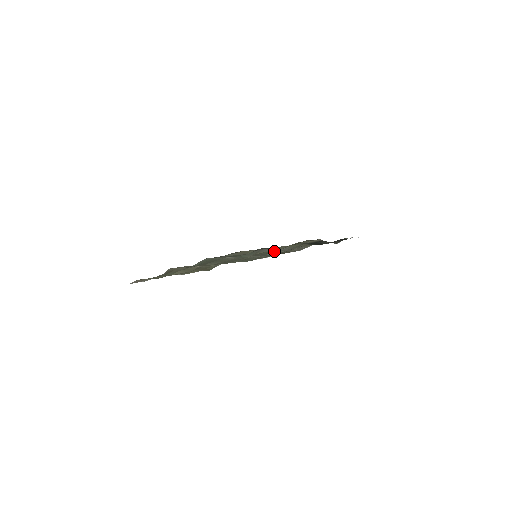
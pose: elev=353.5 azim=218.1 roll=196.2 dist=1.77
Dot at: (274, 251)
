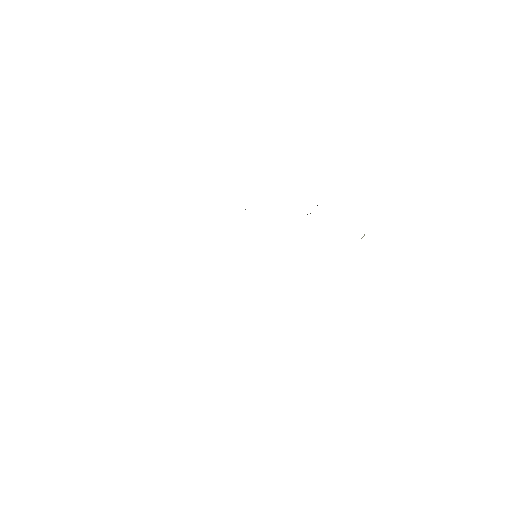
Dot at: occluded
